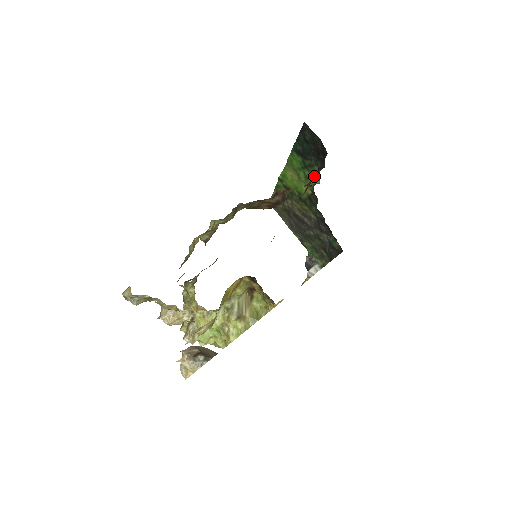
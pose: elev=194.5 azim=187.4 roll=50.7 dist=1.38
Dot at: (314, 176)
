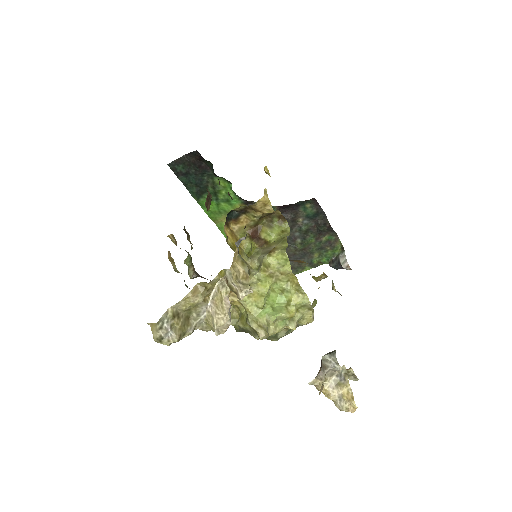
Dot at: occluded
